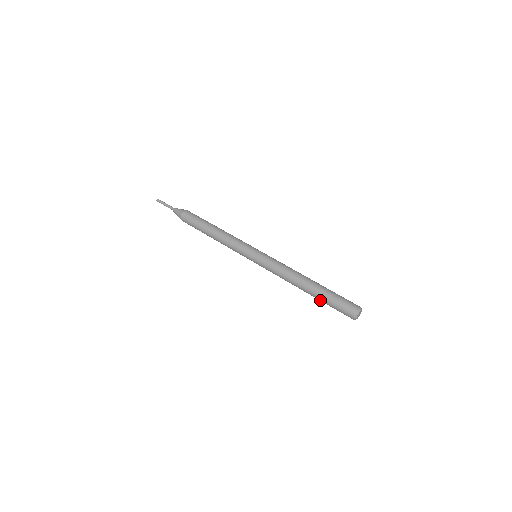
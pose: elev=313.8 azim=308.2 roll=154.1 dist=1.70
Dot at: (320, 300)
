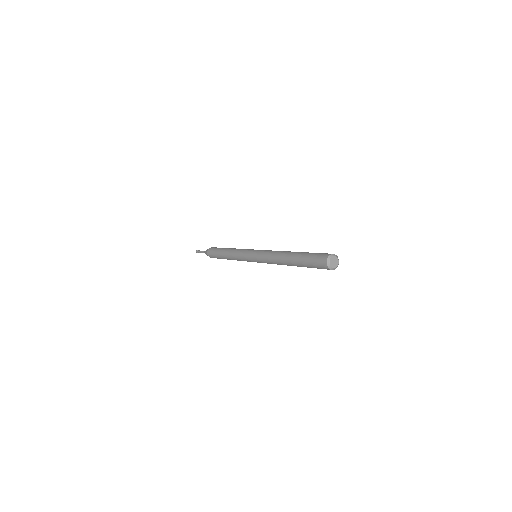
Dot at: (301, 265)
